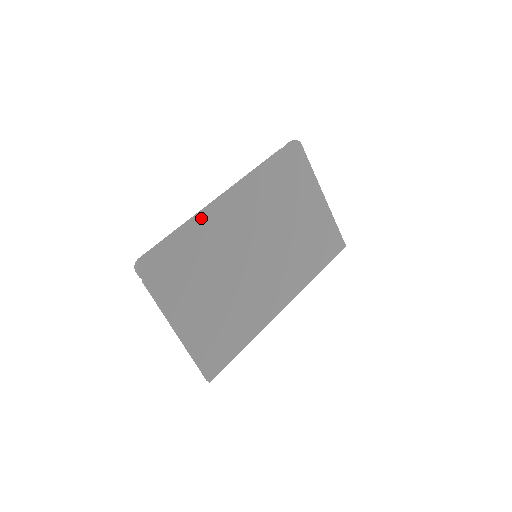
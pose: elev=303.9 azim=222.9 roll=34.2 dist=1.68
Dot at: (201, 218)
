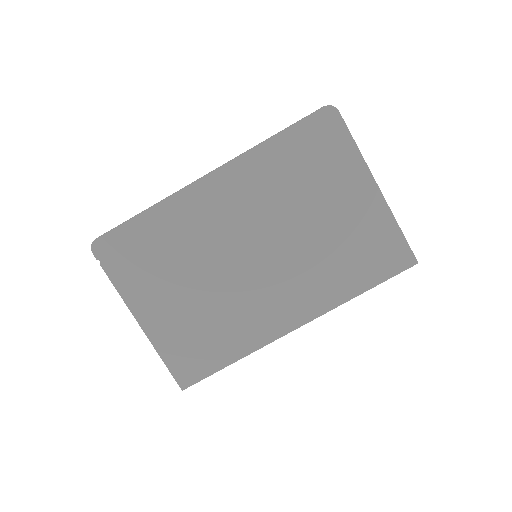
Dot at: (173, 201)
